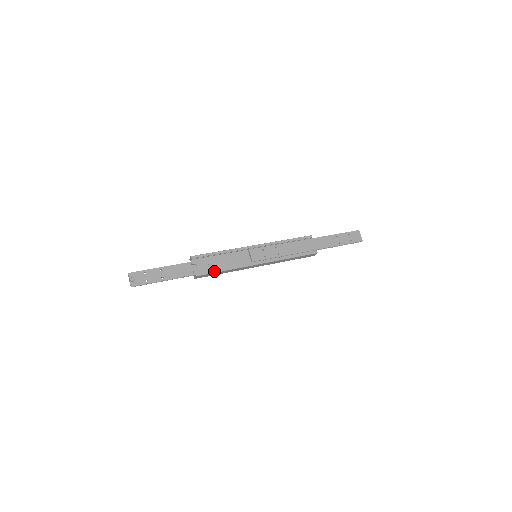
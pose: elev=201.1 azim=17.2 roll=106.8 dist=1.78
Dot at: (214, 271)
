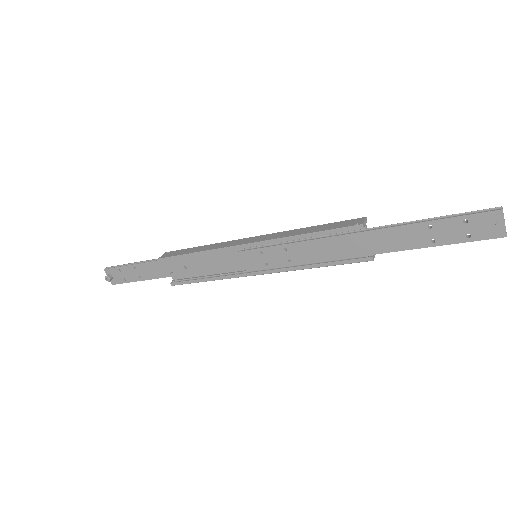
Dot at: (193, 281)
